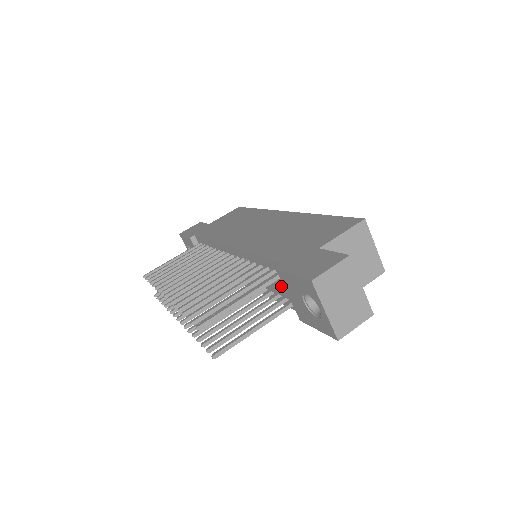
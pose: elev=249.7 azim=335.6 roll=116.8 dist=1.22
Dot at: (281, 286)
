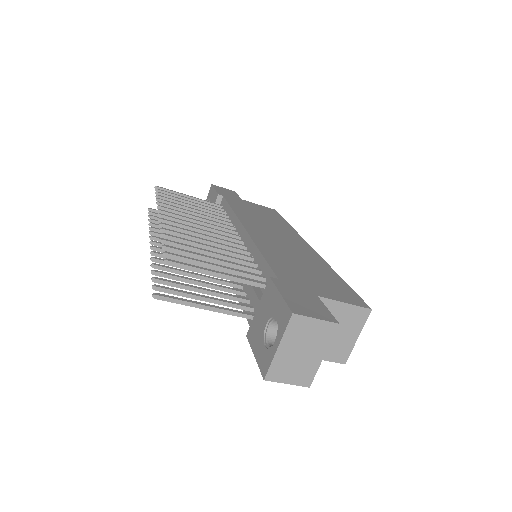
Dot at: (259, 295)
